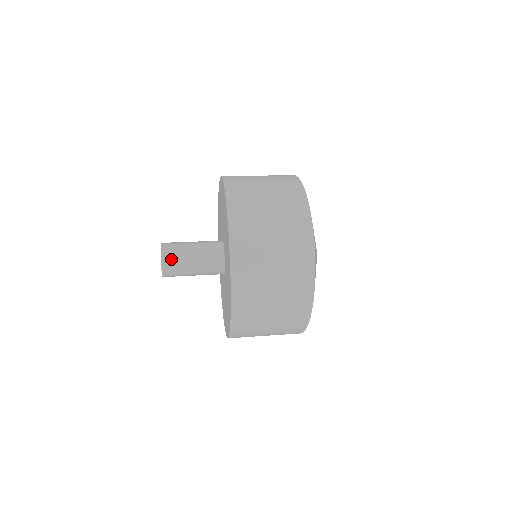
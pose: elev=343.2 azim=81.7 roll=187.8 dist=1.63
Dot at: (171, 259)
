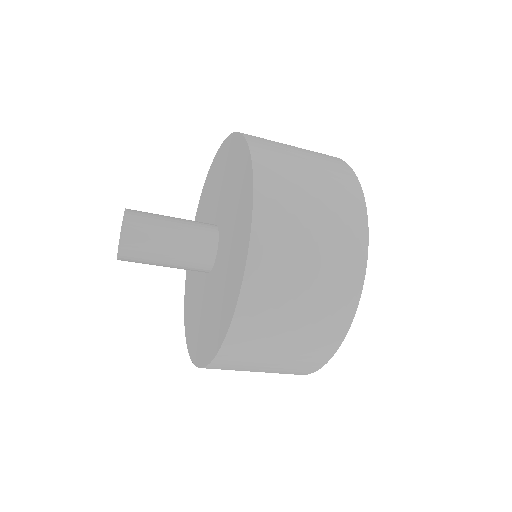
Dot at: (139, 233)
